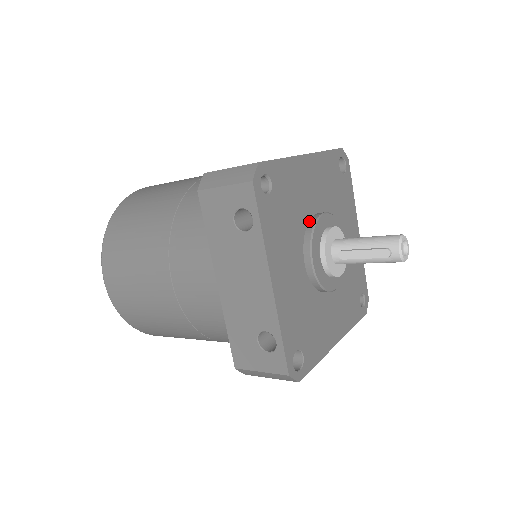
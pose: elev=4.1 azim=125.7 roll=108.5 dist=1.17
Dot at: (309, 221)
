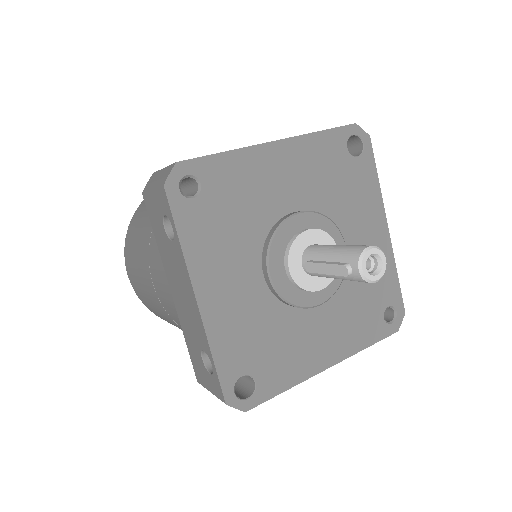
Dot at: (275, 223)
